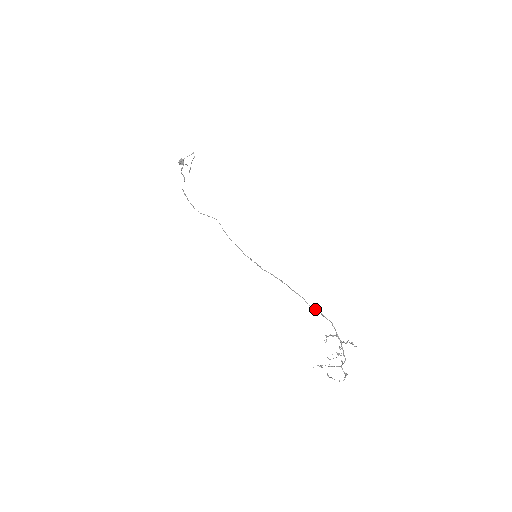
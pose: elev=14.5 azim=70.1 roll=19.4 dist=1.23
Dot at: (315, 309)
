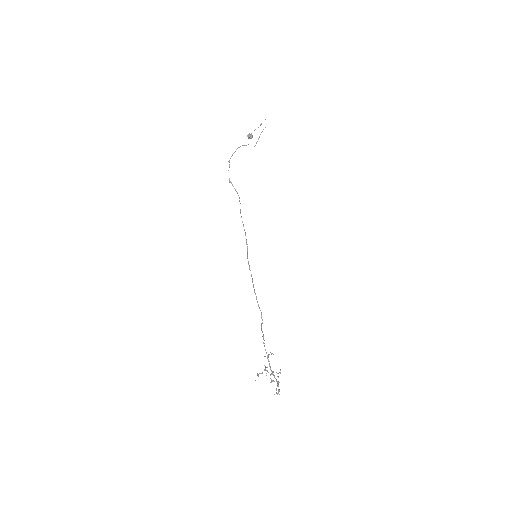
Dot at: (261, 328)
